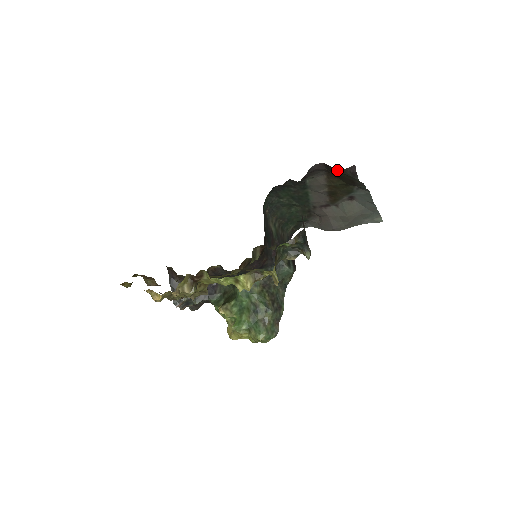
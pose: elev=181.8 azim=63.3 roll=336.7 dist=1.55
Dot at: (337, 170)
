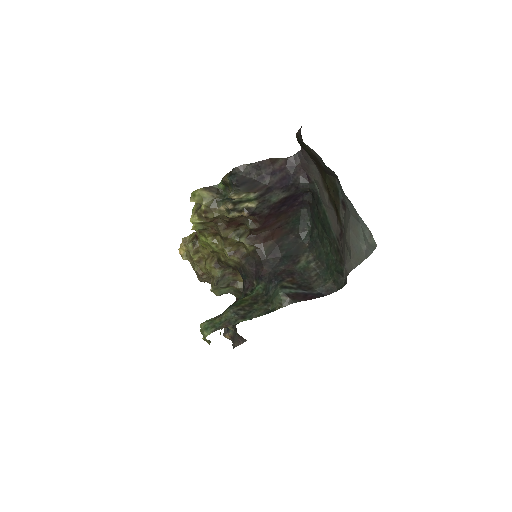
Dot at: (297, 139)
